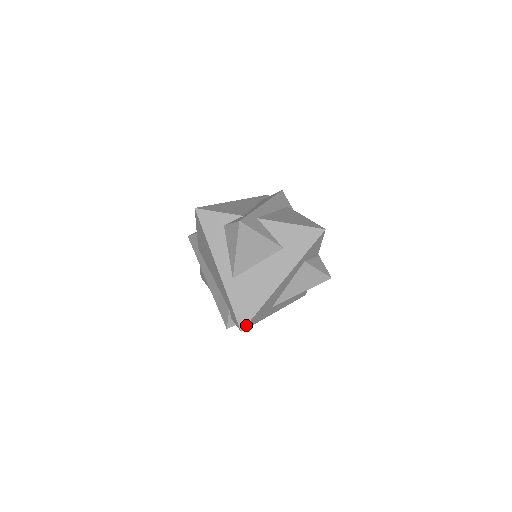
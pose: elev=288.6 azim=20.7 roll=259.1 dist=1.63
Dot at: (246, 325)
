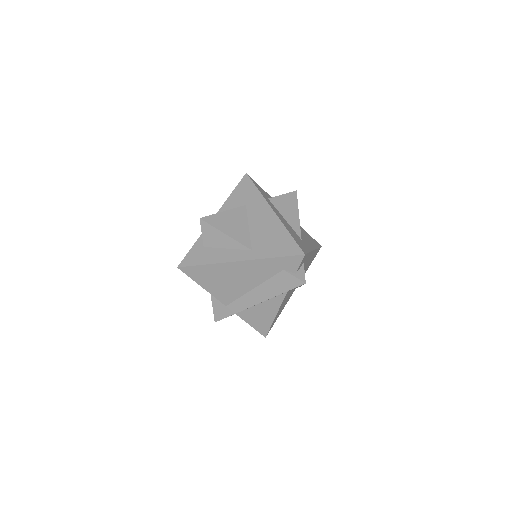
Dot at: (300, 249)
